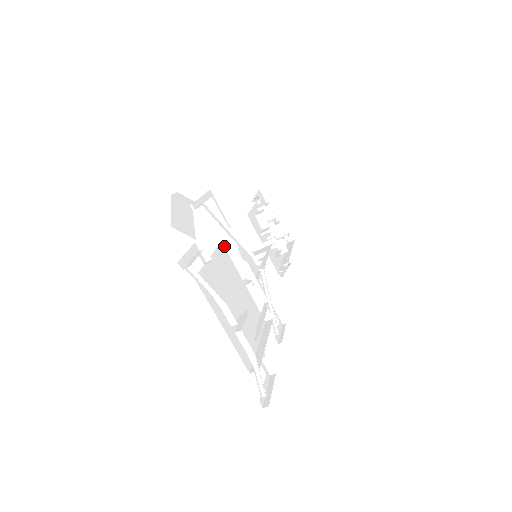
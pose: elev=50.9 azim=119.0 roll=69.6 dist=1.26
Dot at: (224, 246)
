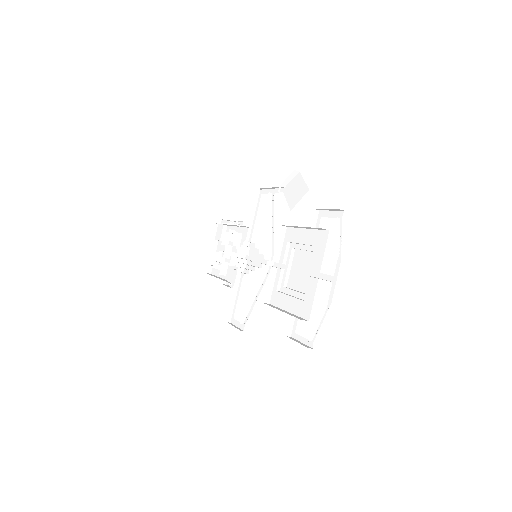
Dot at: (279, 229)
